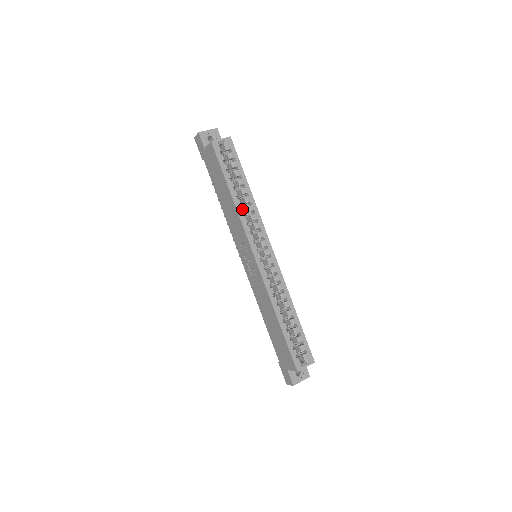
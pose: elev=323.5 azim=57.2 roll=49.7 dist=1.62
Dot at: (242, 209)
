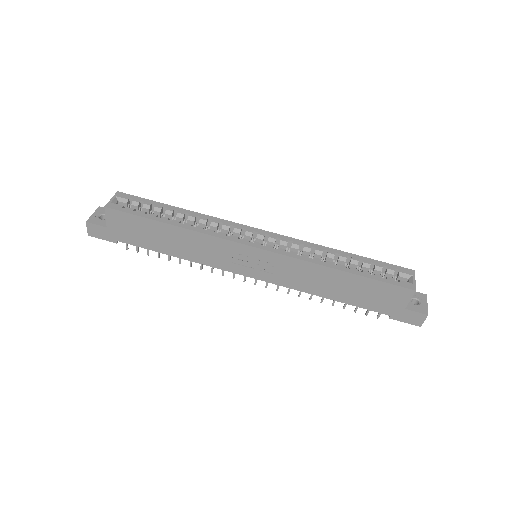
Dot at: (197, 227)
